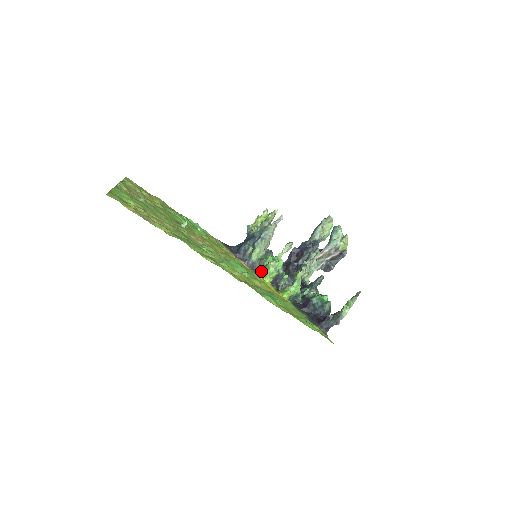
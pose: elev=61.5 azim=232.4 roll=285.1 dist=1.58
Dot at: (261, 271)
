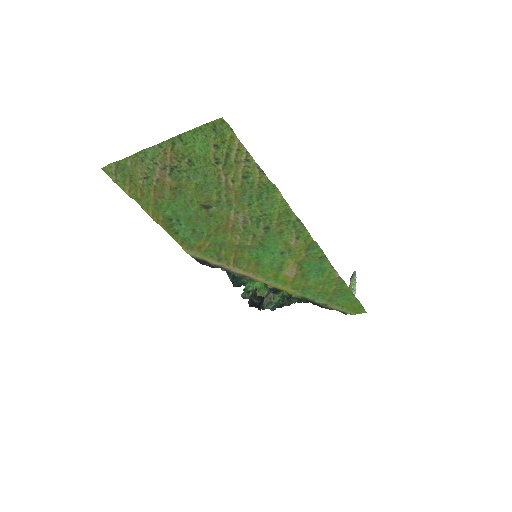
Dot at: occluded
